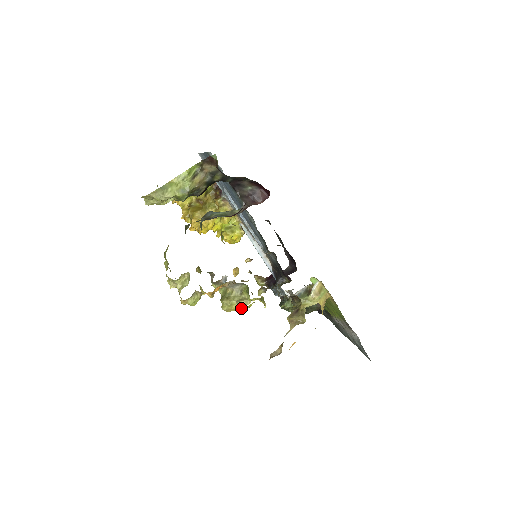
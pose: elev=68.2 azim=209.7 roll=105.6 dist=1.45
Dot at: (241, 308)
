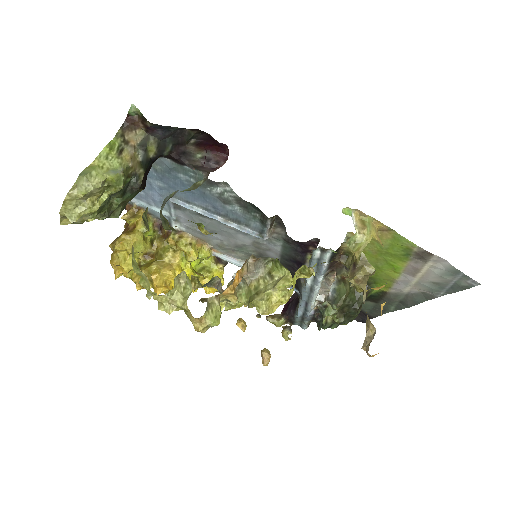
Dot at: (284, 292)
